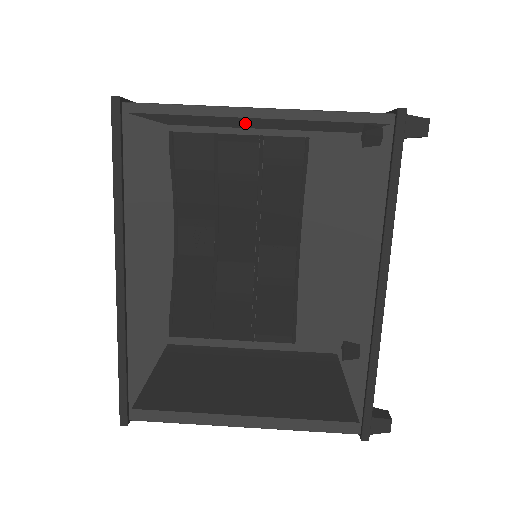
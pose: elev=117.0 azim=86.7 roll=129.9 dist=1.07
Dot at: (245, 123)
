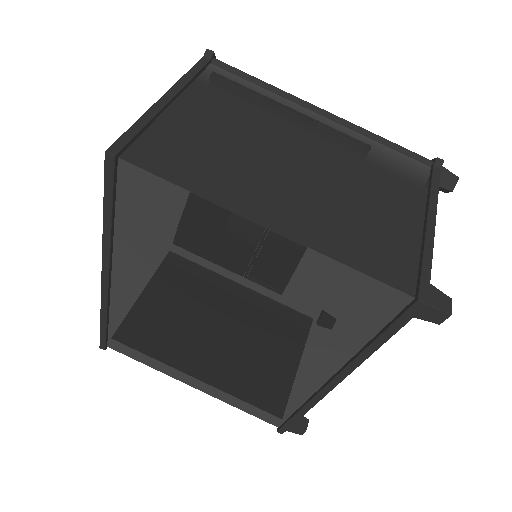
Dot at: (249, 233)
